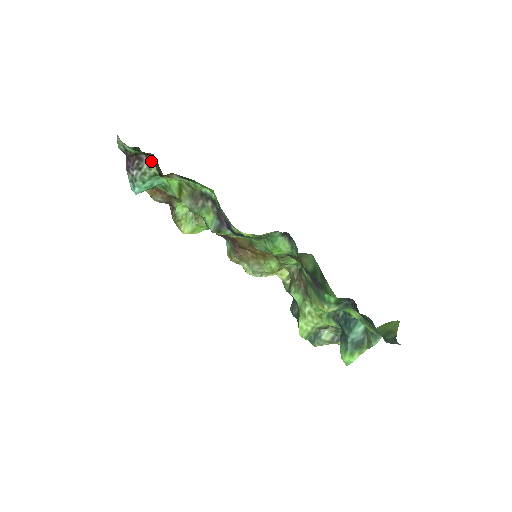
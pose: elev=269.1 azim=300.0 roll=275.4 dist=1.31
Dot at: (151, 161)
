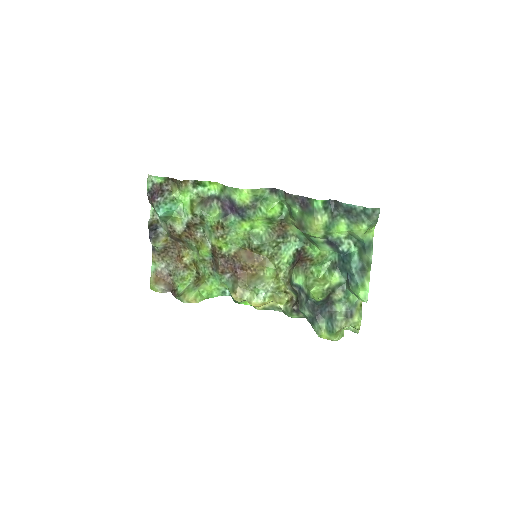
Dot at: (173, 179)
